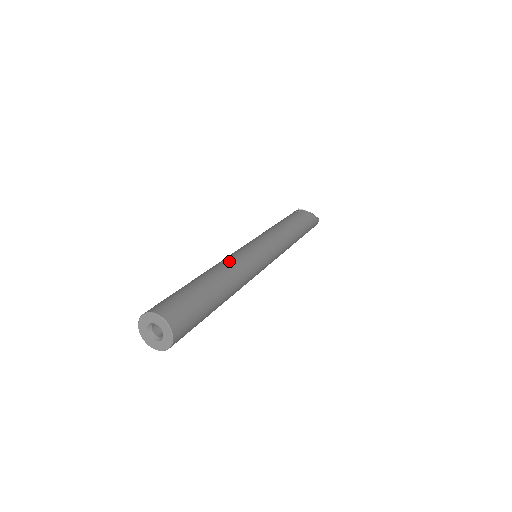
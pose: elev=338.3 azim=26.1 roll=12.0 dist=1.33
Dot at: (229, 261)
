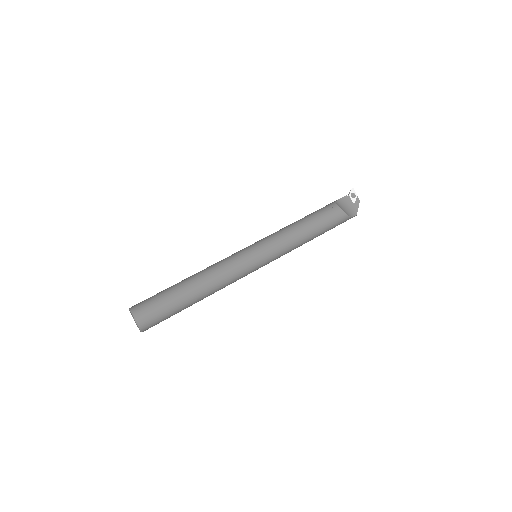
Dot at: (218, 274)
